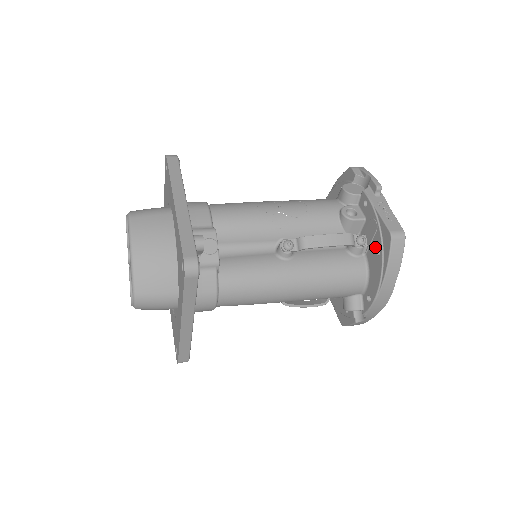
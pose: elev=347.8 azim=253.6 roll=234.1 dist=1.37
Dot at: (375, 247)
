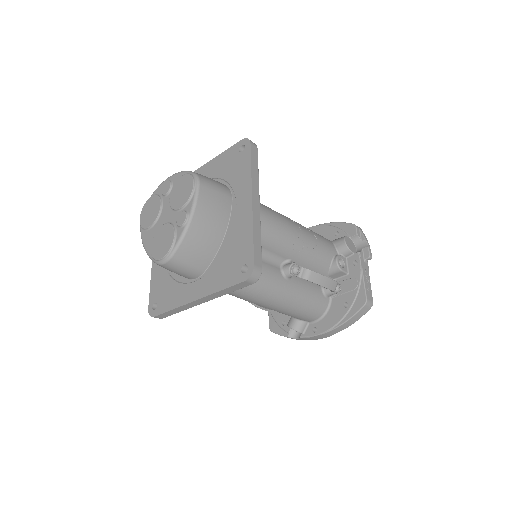
Dot at: (345, 300)
